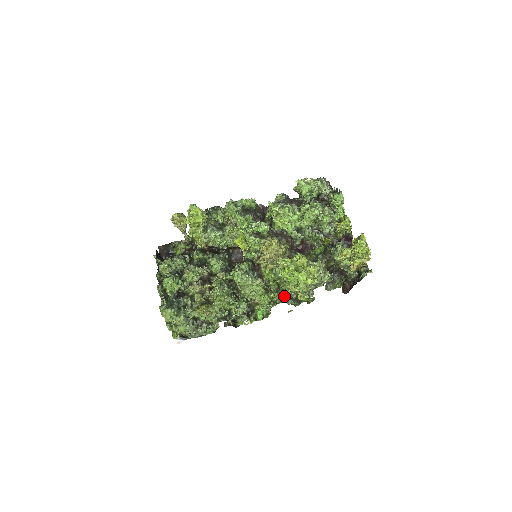
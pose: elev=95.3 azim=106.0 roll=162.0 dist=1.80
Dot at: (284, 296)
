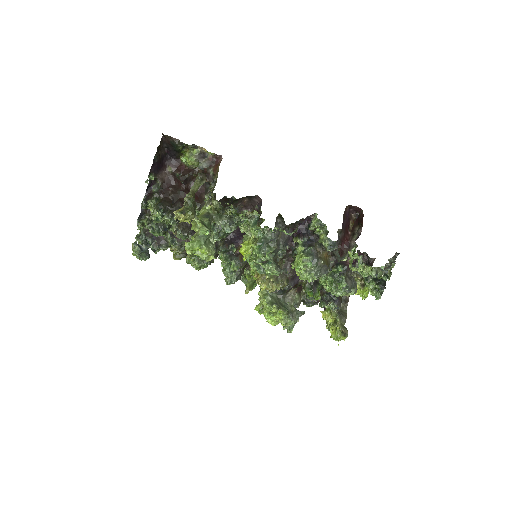
Dot at: occluded
